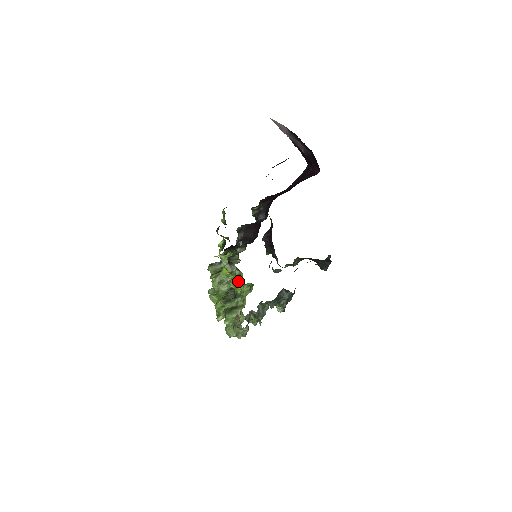
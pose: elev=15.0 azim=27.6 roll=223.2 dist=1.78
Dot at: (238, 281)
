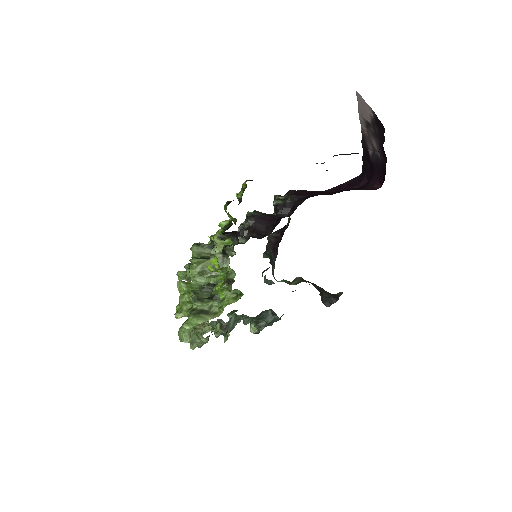
Dot at: (227, 283)
